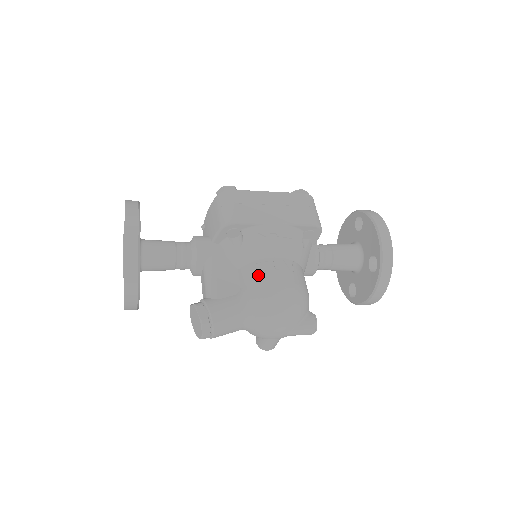
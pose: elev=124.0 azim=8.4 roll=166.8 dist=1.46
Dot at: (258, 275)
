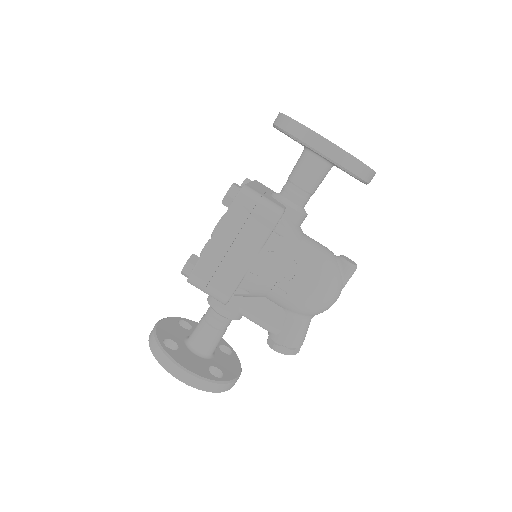
Dot at: (285, 299)
